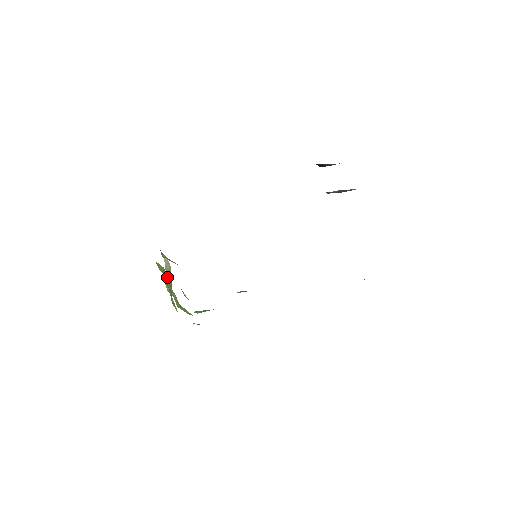
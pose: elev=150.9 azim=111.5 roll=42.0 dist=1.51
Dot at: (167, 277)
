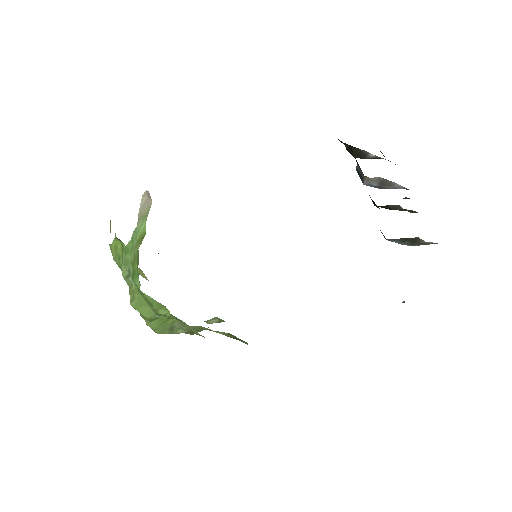
Dot at: (138, 228)
